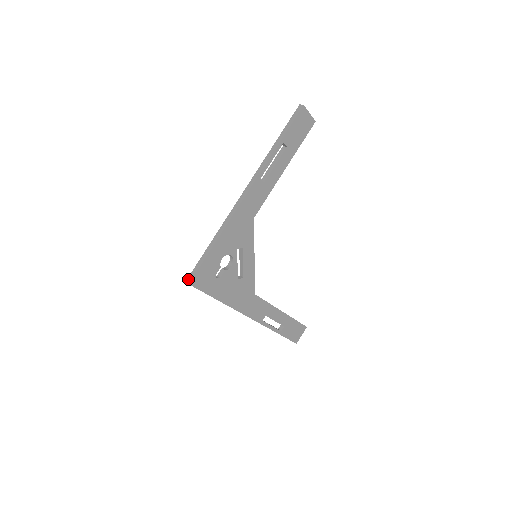
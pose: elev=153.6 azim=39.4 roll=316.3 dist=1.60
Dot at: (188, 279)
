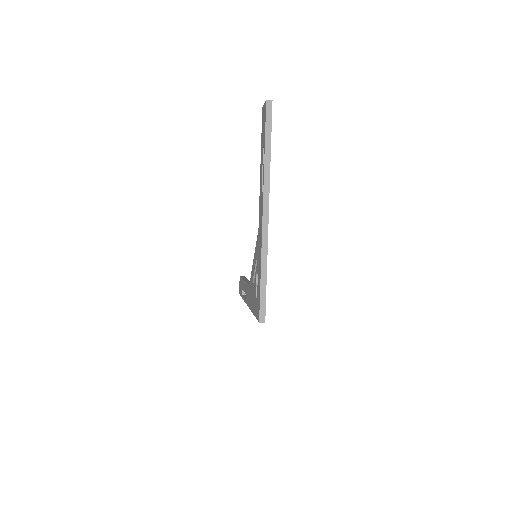
Dot at: (261, 319)
